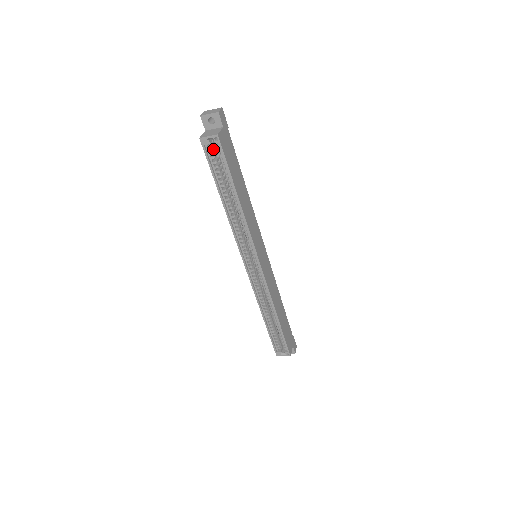
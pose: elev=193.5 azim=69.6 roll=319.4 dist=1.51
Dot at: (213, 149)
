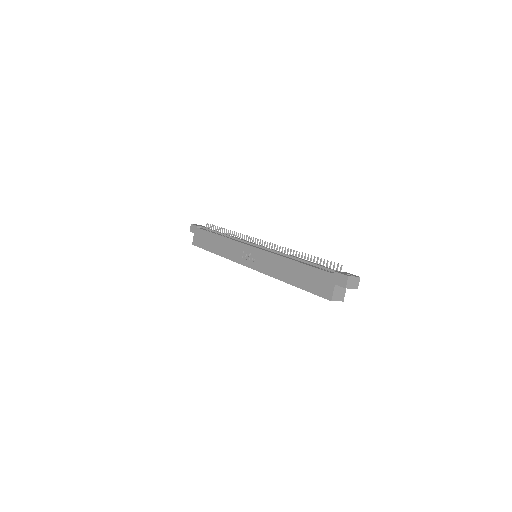
Dot at: occluded
